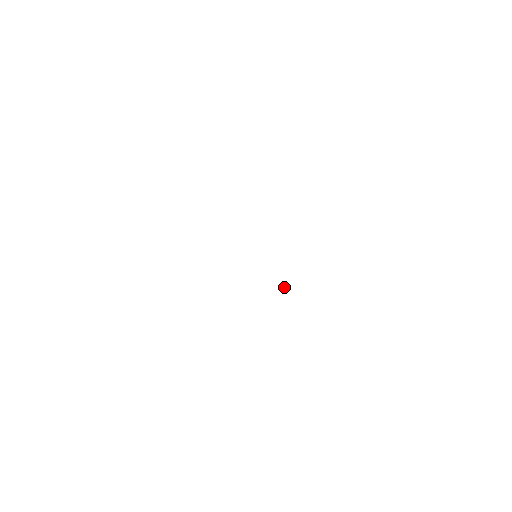
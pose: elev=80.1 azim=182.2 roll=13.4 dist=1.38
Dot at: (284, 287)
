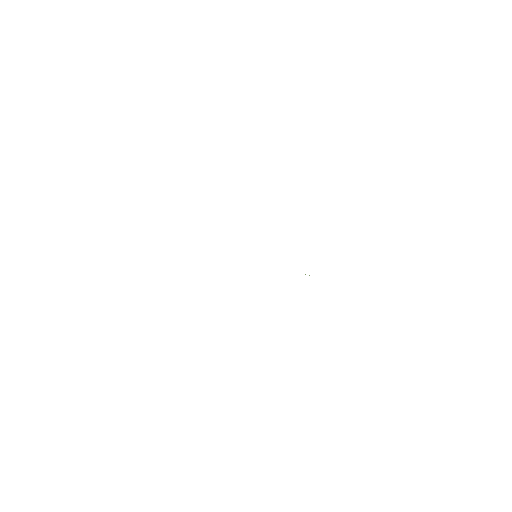
Dot at: occluded
